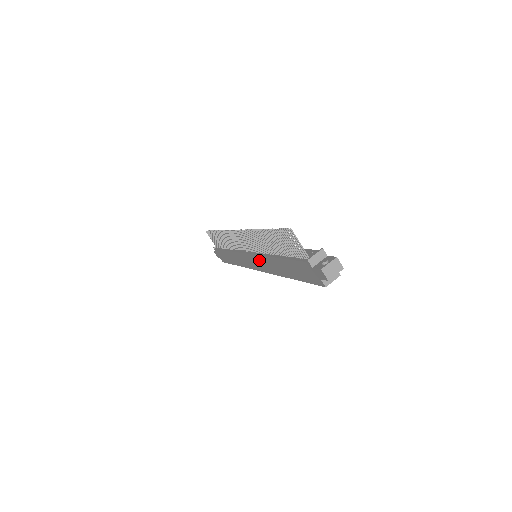
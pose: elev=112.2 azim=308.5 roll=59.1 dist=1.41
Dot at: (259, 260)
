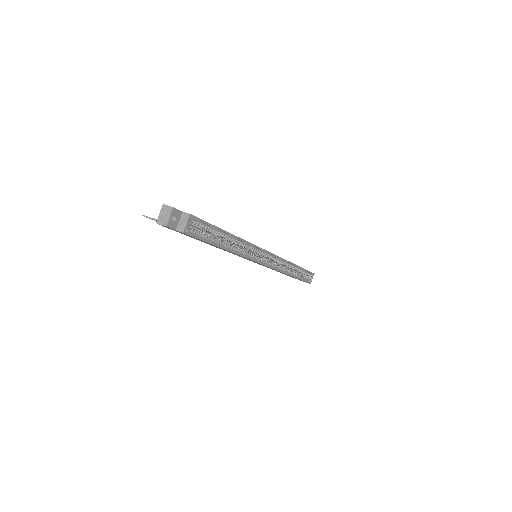
Dot at: occluded
